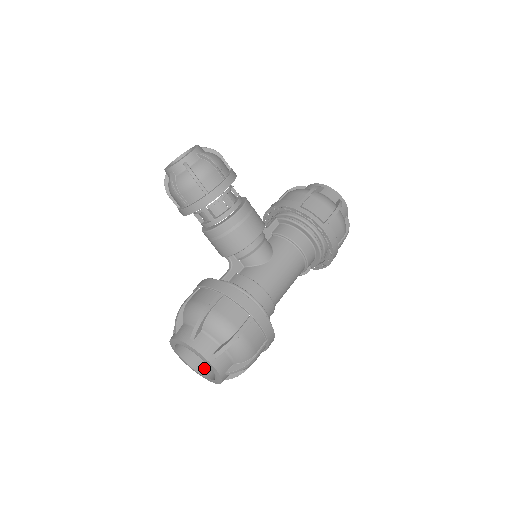
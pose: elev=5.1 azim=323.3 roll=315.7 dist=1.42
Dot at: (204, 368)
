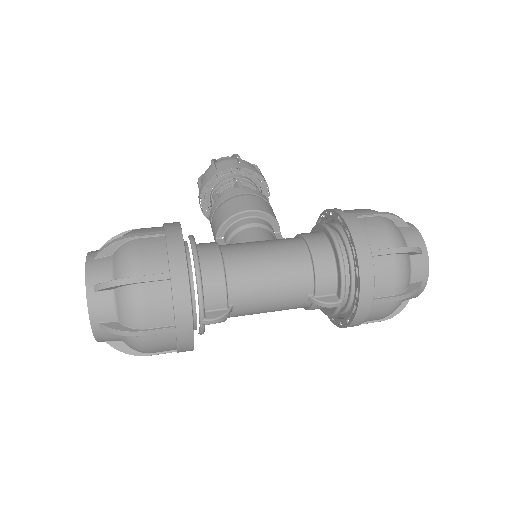
Dot at: occluded
